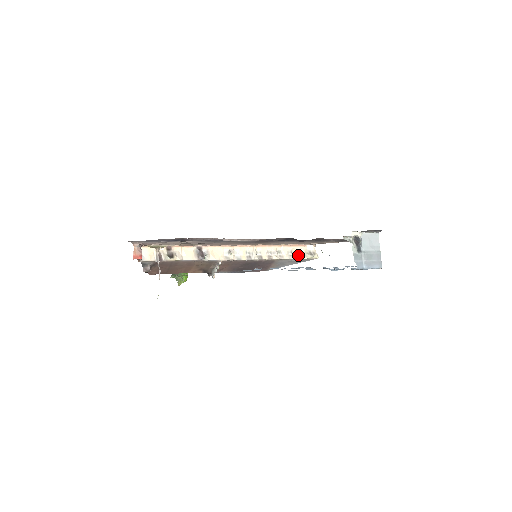
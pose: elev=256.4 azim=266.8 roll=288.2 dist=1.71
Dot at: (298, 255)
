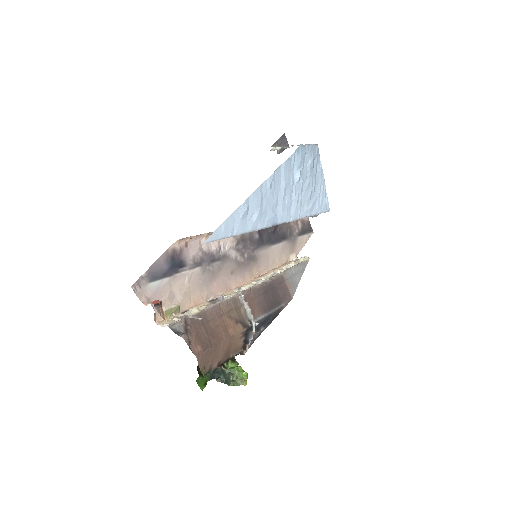
Dot at: occluded
